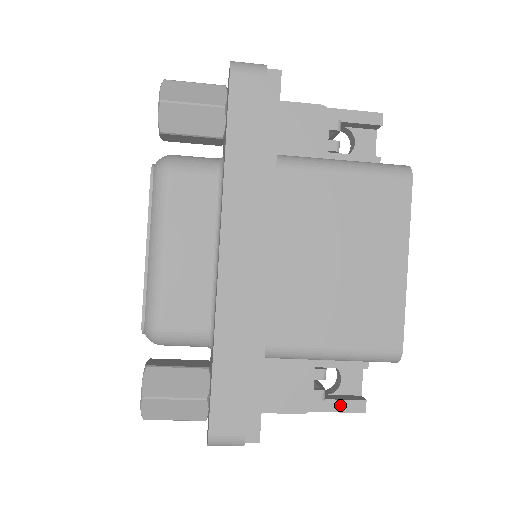
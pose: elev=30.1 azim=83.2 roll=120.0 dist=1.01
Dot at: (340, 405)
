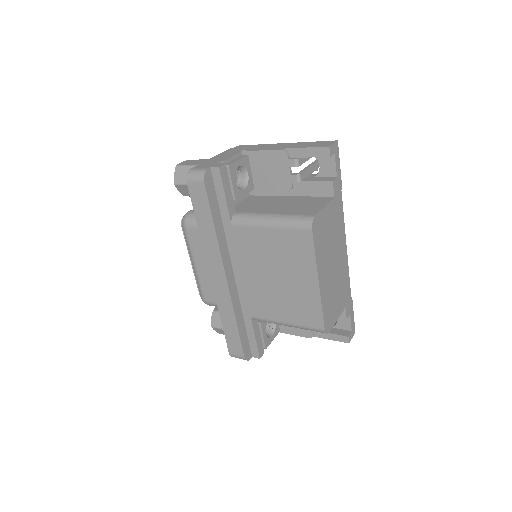
Dot at: (332, 336)
